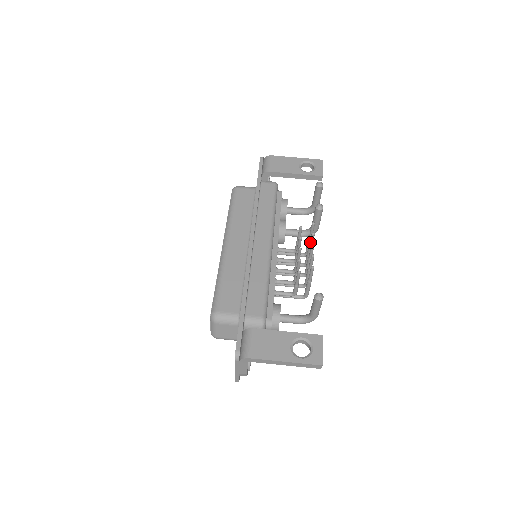
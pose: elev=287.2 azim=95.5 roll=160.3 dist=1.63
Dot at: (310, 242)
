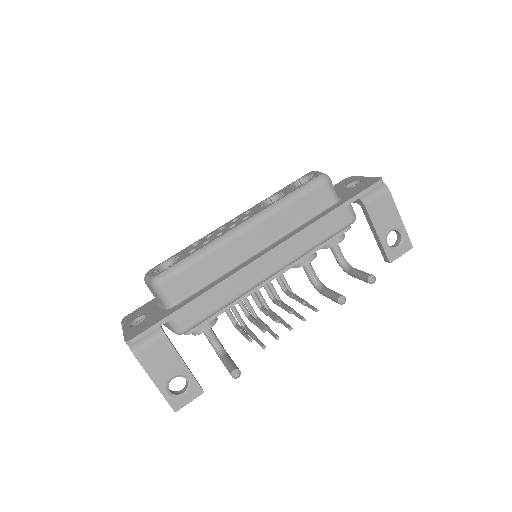
Dot at: (296, 314)
